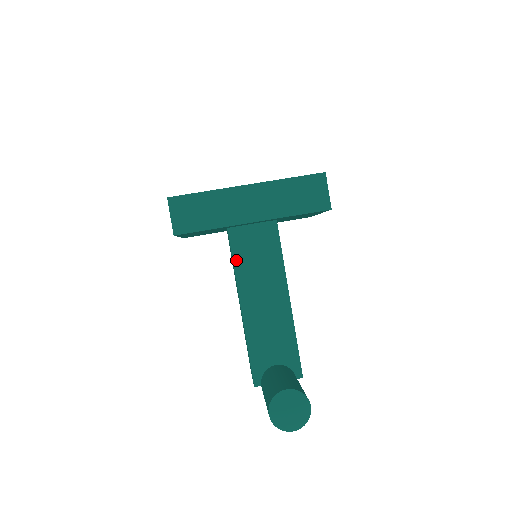
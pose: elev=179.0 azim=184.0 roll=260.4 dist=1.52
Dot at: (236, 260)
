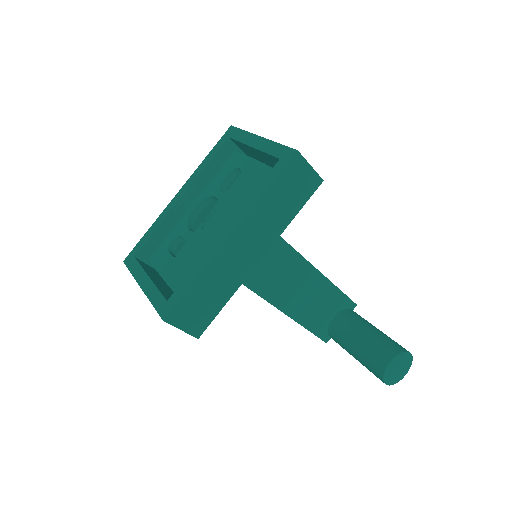
Dot at: (253, 286)
